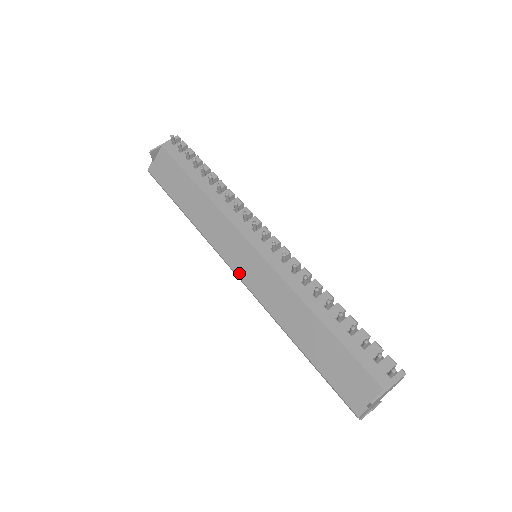
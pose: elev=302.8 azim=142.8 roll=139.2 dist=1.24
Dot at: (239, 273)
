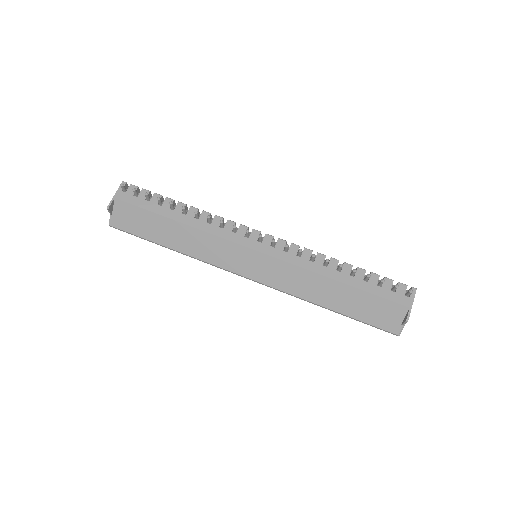
Dot at: (251, 276)
